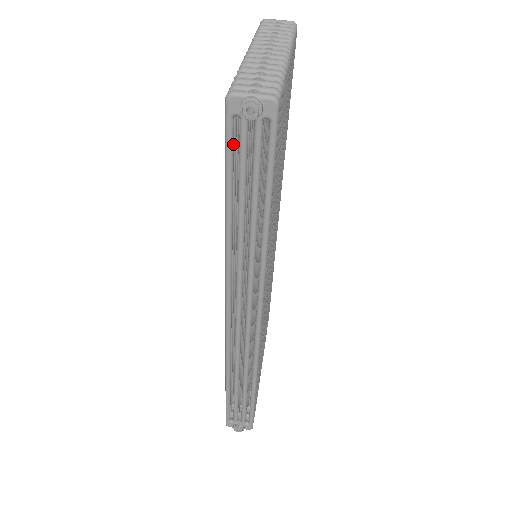
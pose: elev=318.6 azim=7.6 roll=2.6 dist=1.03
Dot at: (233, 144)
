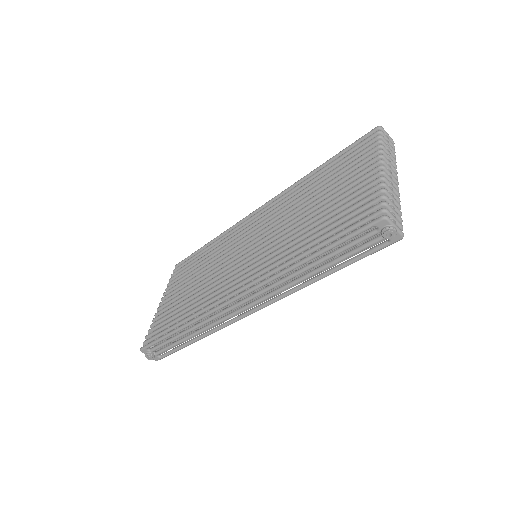
Dot at: (357, 235)
